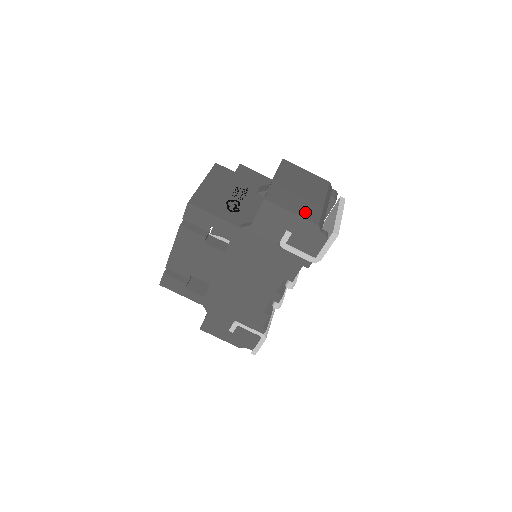
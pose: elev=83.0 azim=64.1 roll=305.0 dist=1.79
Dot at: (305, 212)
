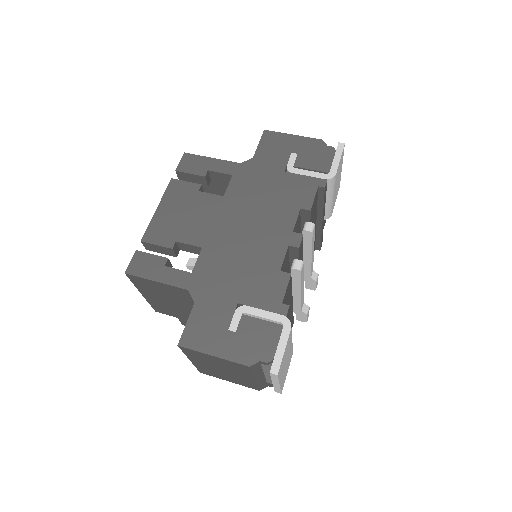
Dot at: occluded
